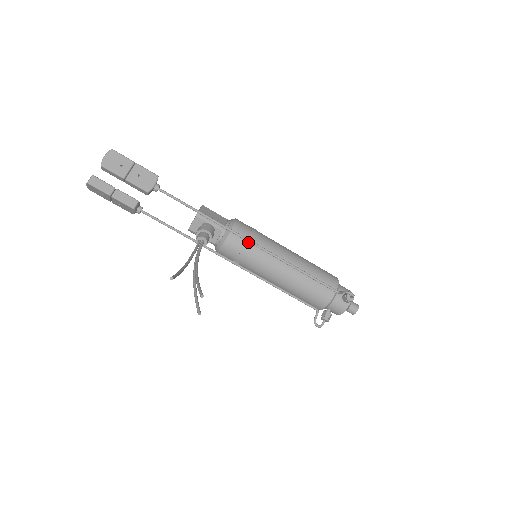
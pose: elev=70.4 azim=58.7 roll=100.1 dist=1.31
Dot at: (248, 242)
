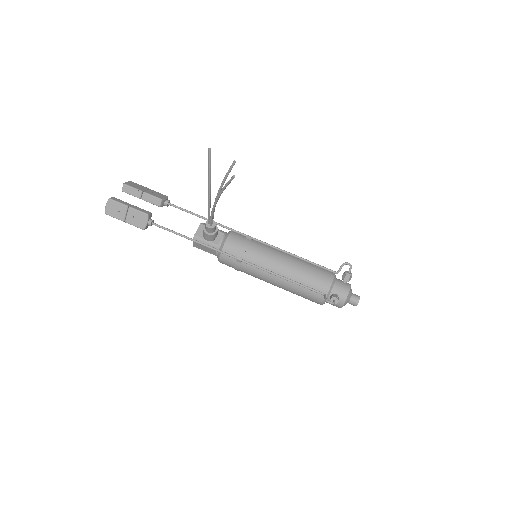
Dot at: (248, 237)
